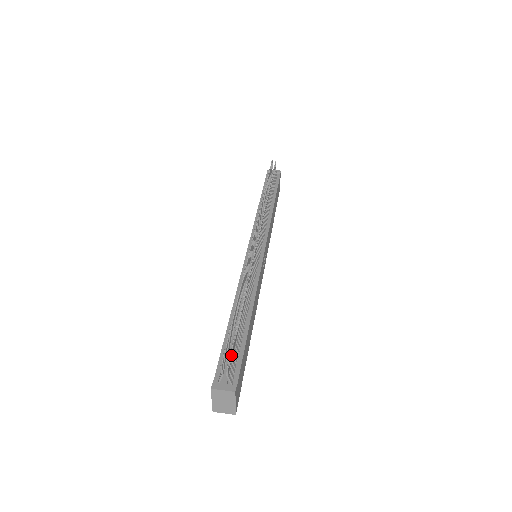
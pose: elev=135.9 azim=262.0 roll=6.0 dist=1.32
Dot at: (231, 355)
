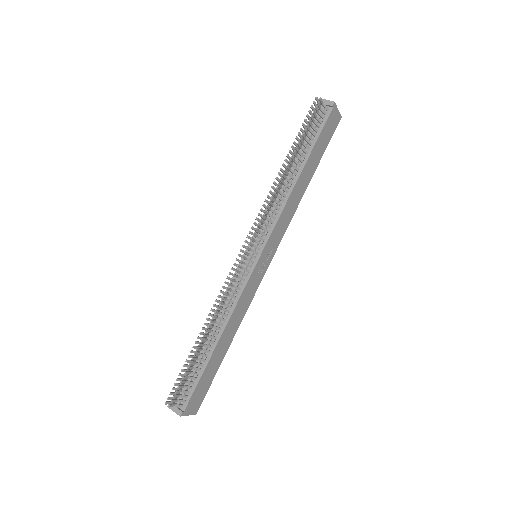
Dot at: (175, 395)
